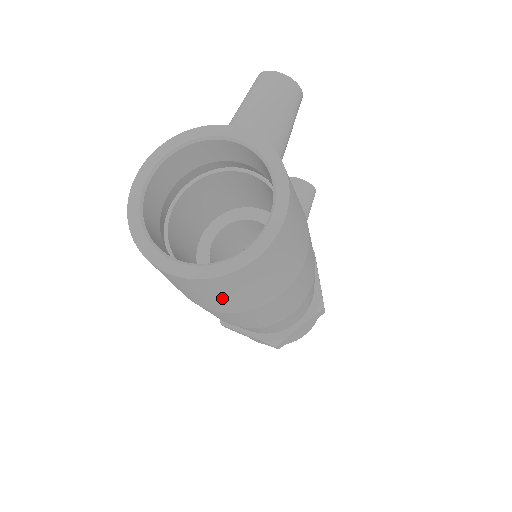
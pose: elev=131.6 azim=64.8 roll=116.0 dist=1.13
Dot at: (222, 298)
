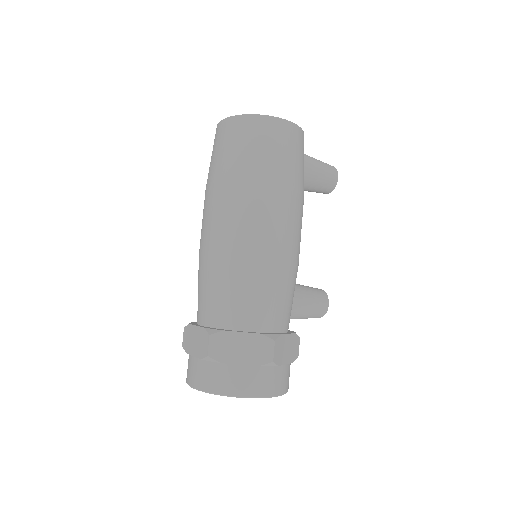
Dot at: (229, 150)
